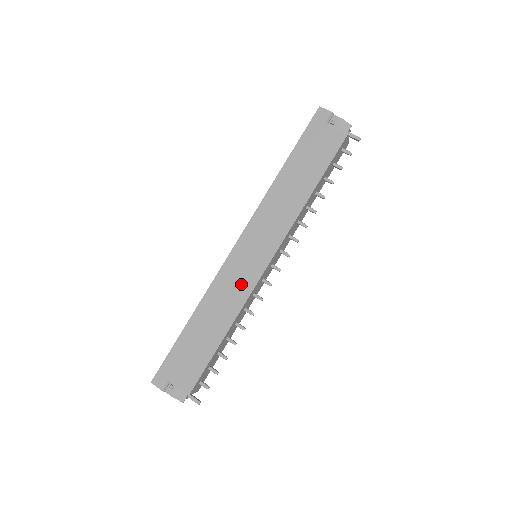
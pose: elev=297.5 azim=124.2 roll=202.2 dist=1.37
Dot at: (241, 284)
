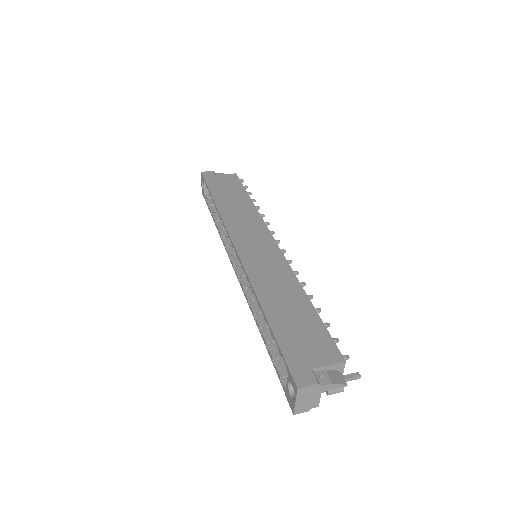
Dot at: (273, 263)
